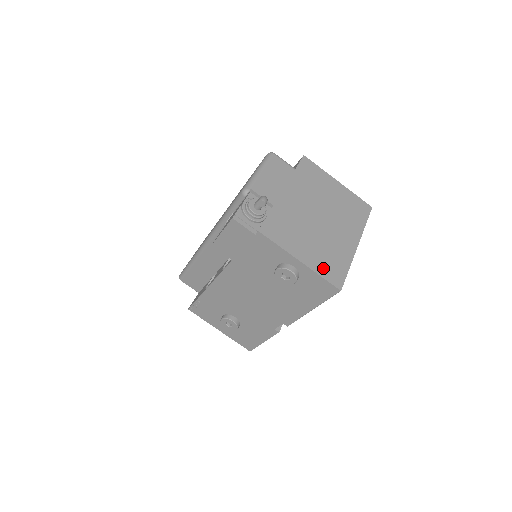
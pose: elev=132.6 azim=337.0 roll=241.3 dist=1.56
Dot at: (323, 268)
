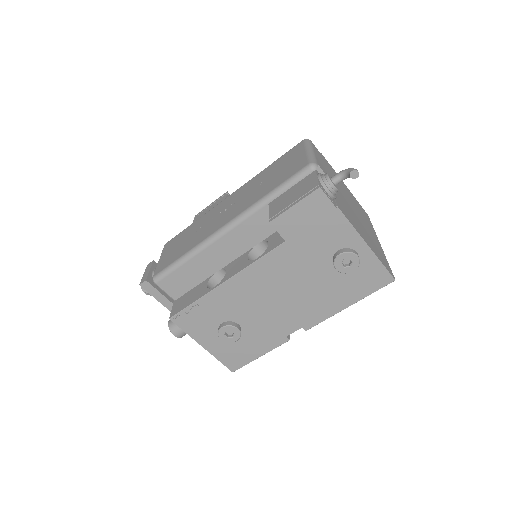
Dot at: (379, 256)
